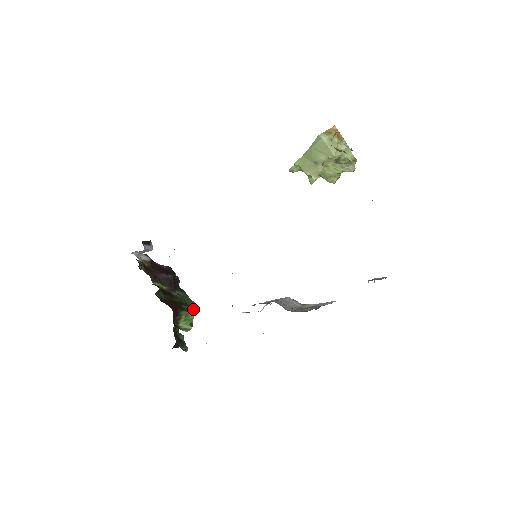
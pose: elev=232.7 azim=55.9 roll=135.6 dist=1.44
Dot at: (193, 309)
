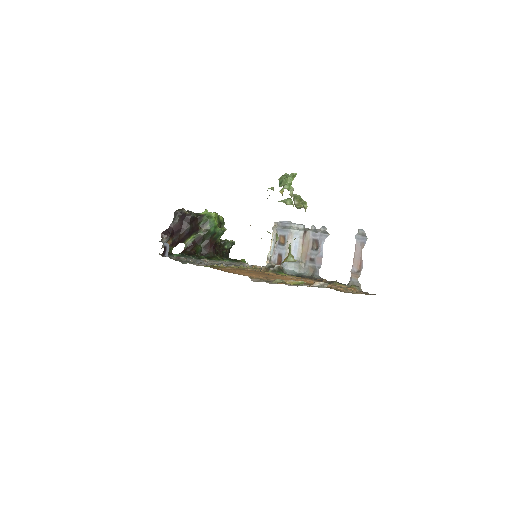
Dot at: (216, 216)
